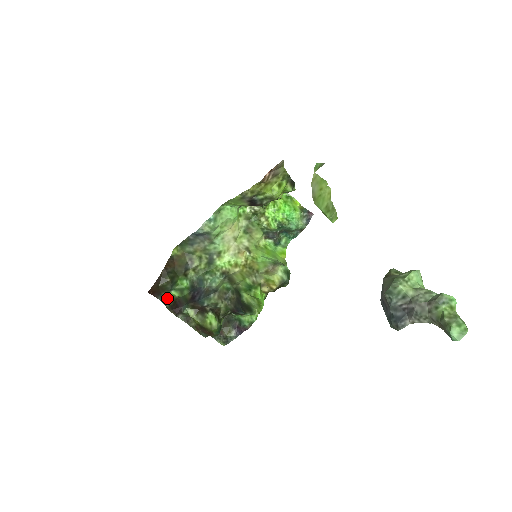
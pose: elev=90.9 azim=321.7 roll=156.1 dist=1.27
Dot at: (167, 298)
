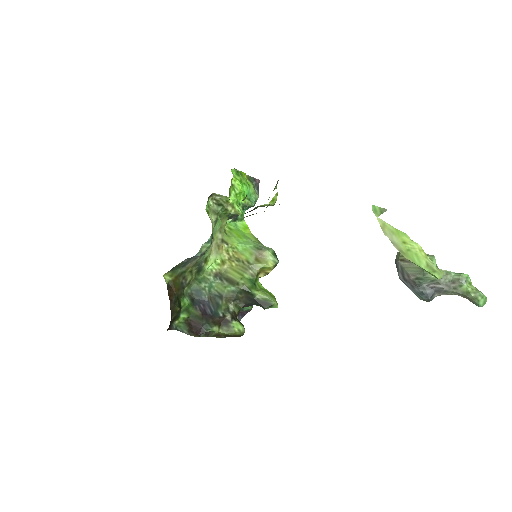
Dot at: (178, 324)
